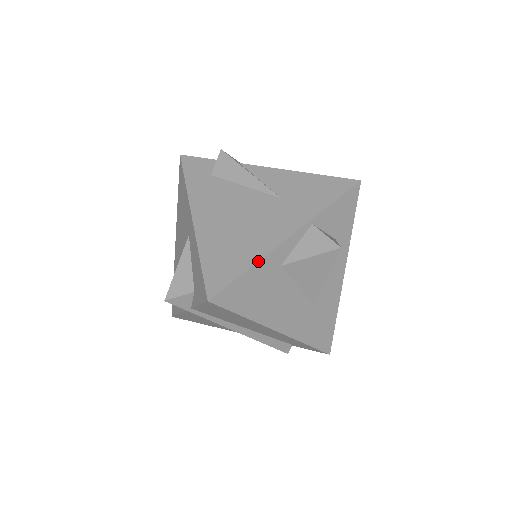
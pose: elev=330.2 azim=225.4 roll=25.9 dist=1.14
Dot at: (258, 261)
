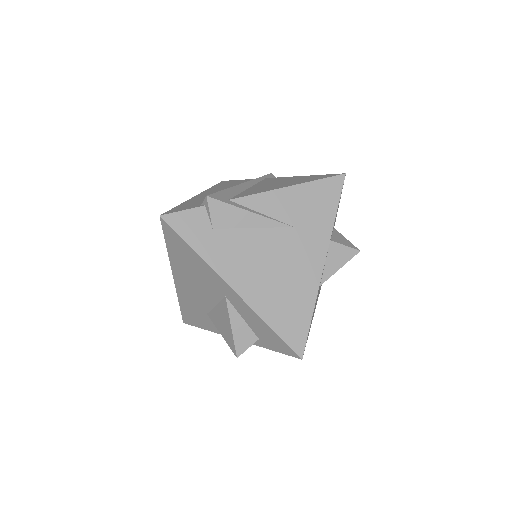
Dot at: (315, 303)
